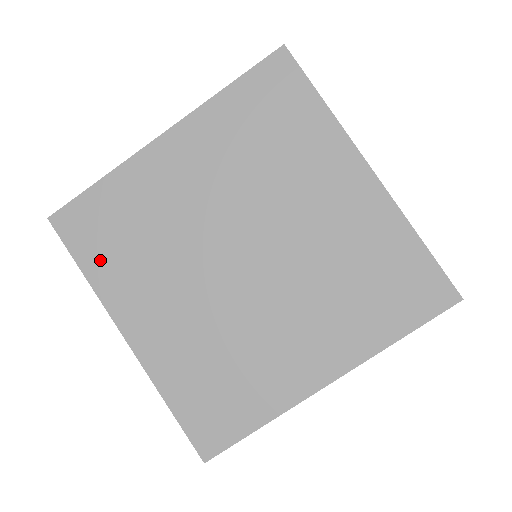
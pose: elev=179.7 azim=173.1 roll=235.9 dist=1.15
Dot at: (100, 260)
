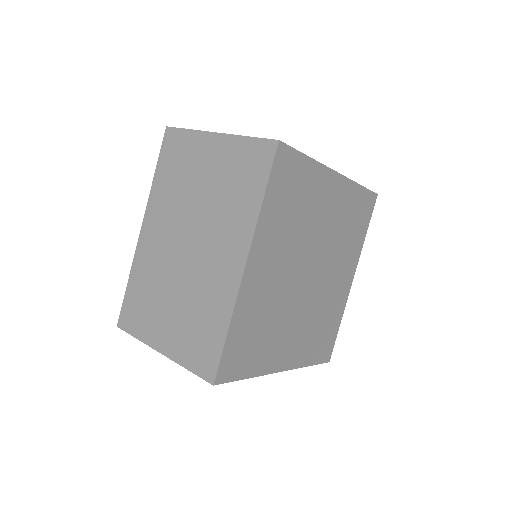
Dot at: (253, 362)
